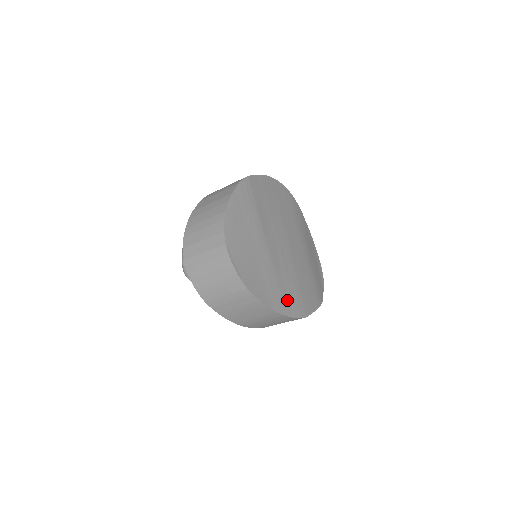
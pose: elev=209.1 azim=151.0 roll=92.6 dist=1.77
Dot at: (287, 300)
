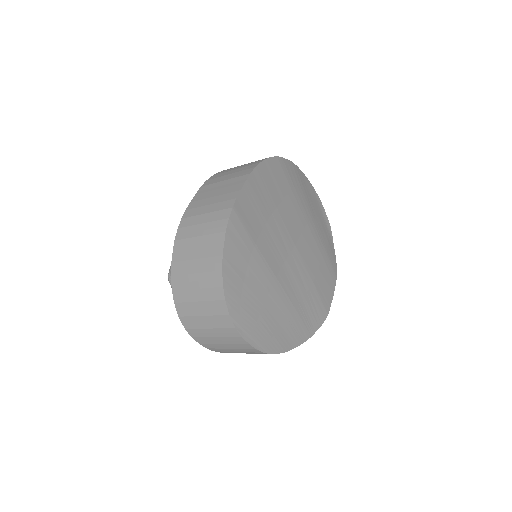
Dot at: (308, 318)
